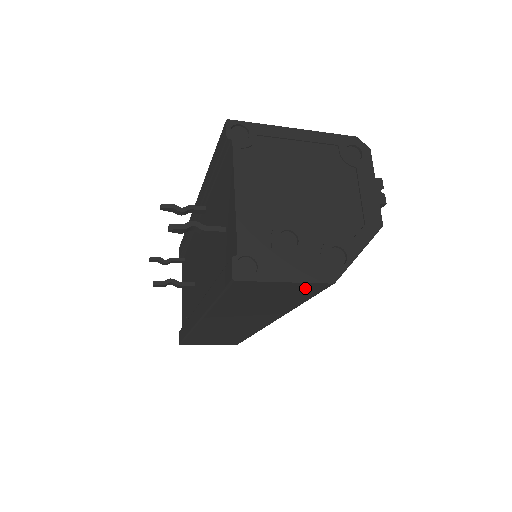
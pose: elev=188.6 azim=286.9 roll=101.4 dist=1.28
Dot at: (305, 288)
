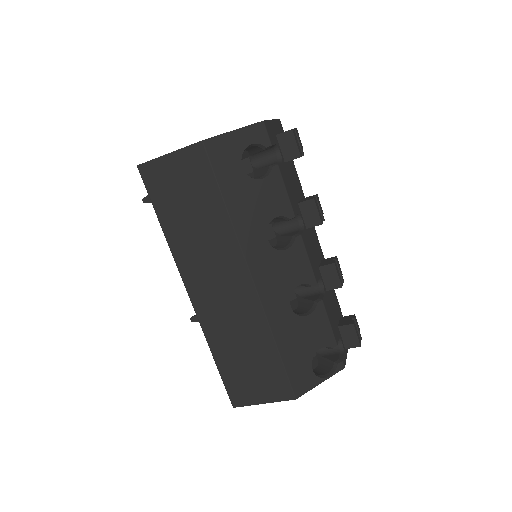
Dot at: (192, 161)
